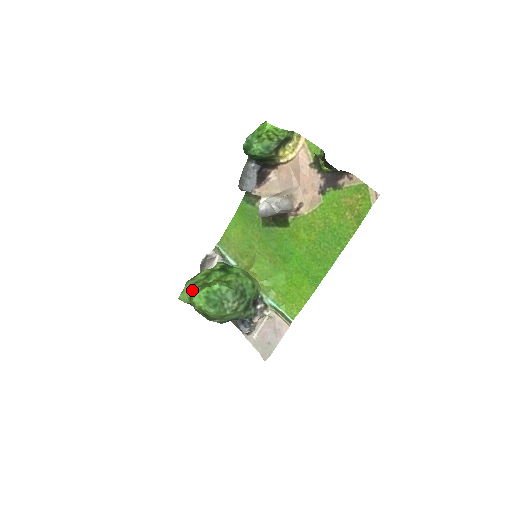
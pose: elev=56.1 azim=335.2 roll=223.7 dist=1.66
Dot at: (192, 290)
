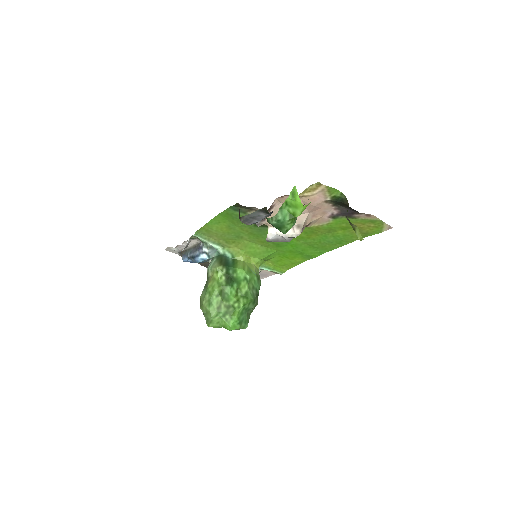
Dot at: (220, 318)
